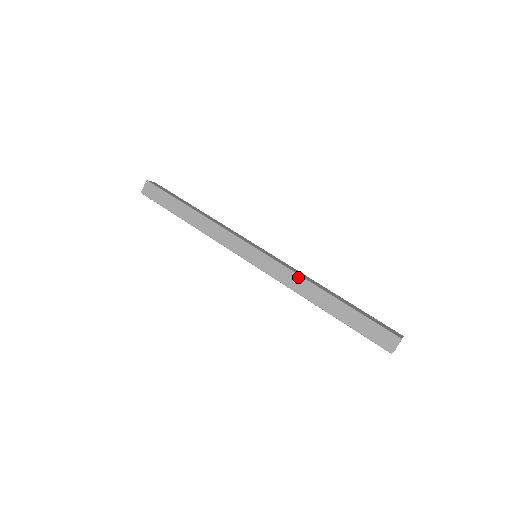
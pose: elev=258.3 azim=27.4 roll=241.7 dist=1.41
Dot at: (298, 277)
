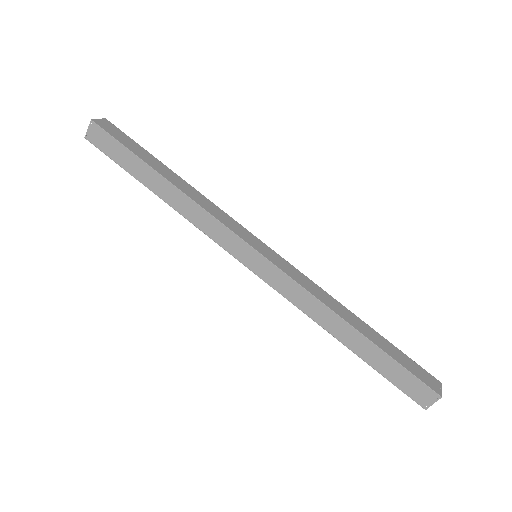
Dot at: (314, 300)
